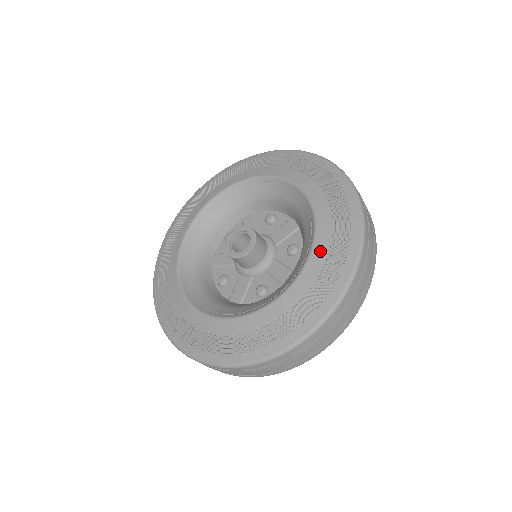
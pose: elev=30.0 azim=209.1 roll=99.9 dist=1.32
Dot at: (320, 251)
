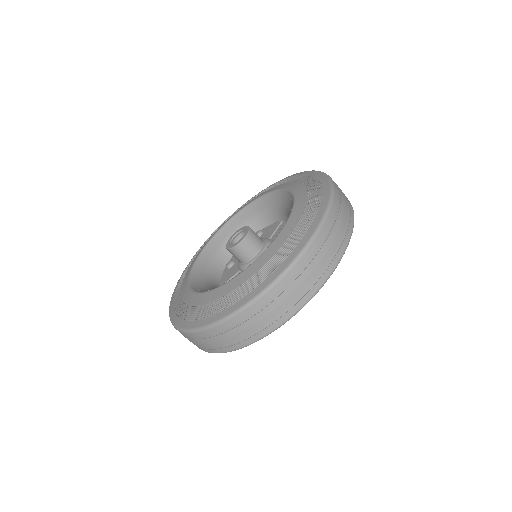
Dot at: (254, 268)
